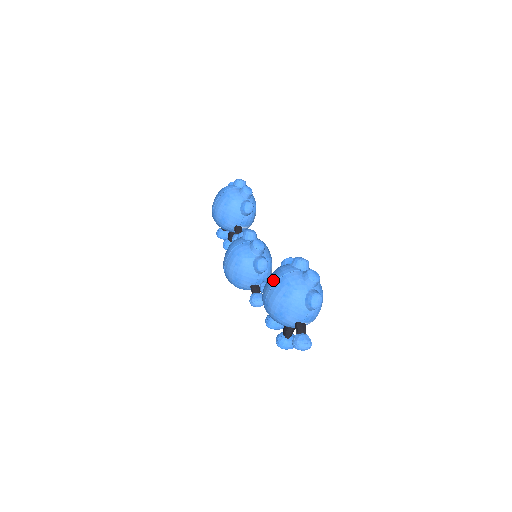
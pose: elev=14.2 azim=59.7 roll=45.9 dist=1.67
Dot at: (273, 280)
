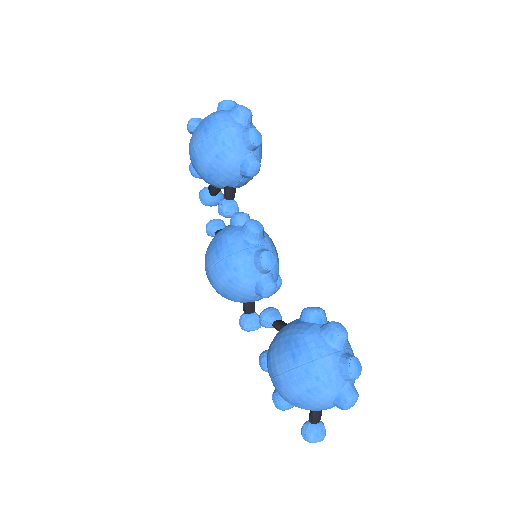
Dot at: (294, 360)
